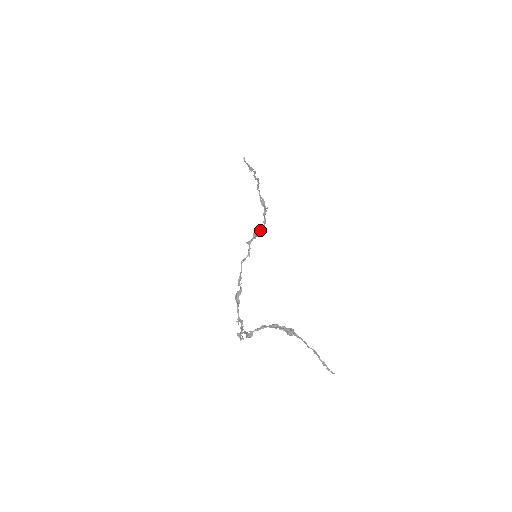
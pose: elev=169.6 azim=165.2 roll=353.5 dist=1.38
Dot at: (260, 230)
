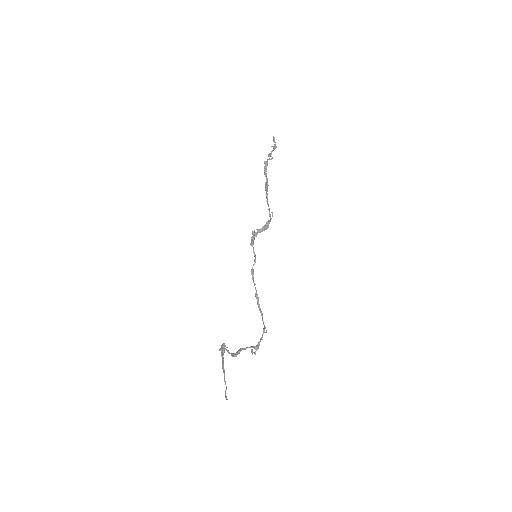
Dot at: occluded
